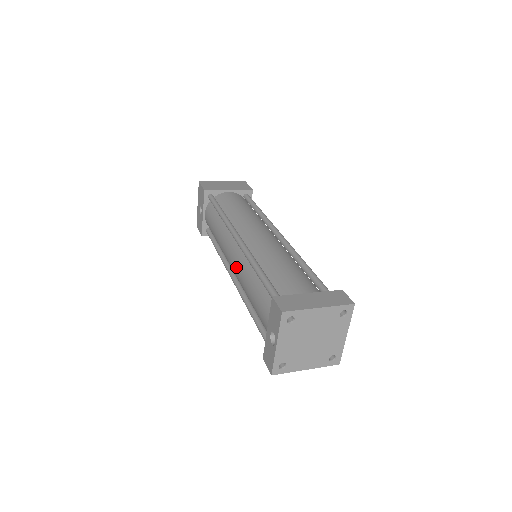
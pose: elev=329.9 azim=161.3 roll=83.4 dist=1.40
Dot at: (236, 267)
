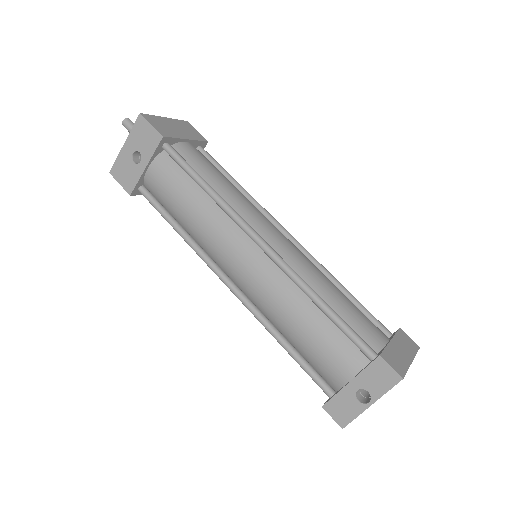
Dot at: (259, 281)
